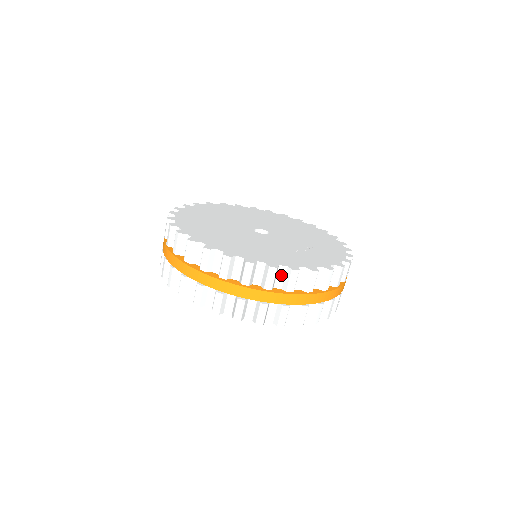
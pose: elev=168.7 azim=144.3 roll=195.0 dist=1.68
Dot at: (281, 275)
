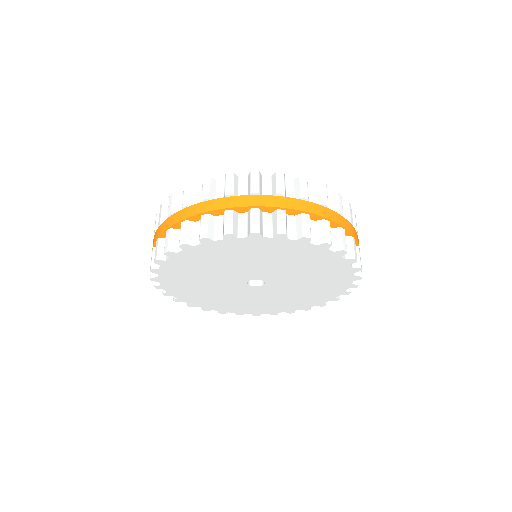
Dot at: occluded
